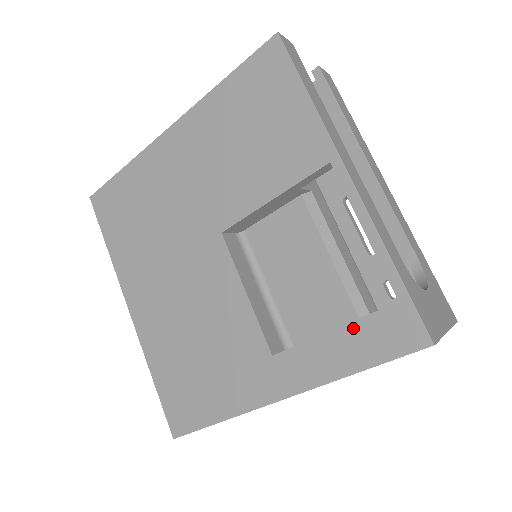
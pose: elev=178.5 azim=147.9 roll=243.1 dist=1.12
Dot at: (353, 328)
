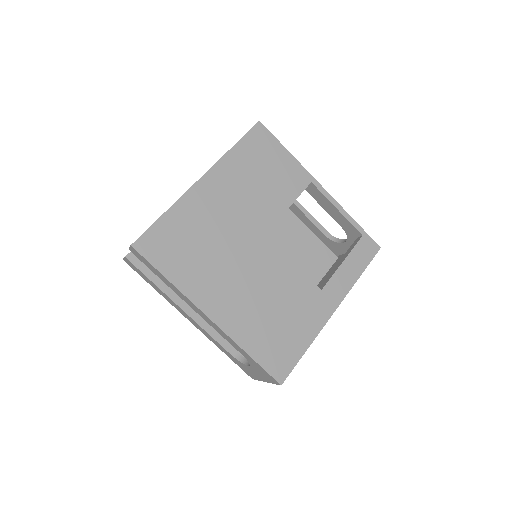
Dot at: (351, 256)
